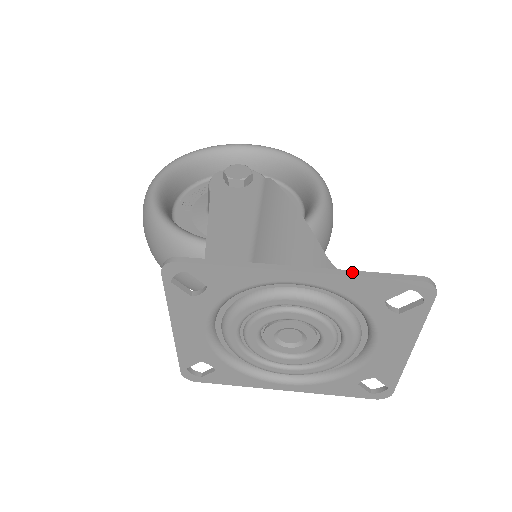
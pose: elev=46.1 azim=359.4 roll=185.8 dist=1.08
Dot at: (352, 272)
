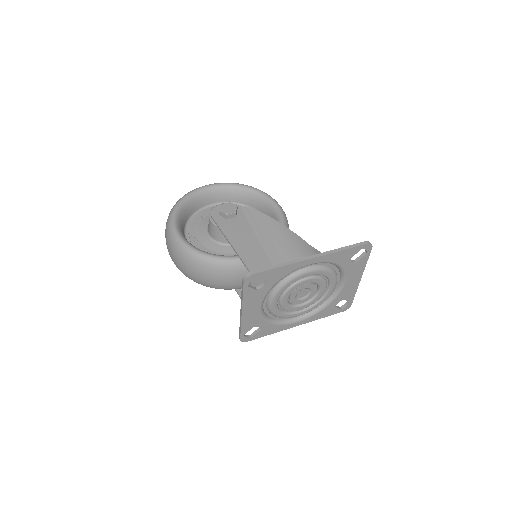
Dot at: (336, 250)
